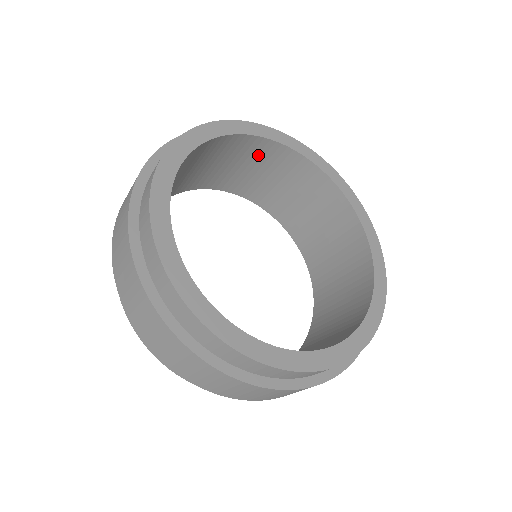
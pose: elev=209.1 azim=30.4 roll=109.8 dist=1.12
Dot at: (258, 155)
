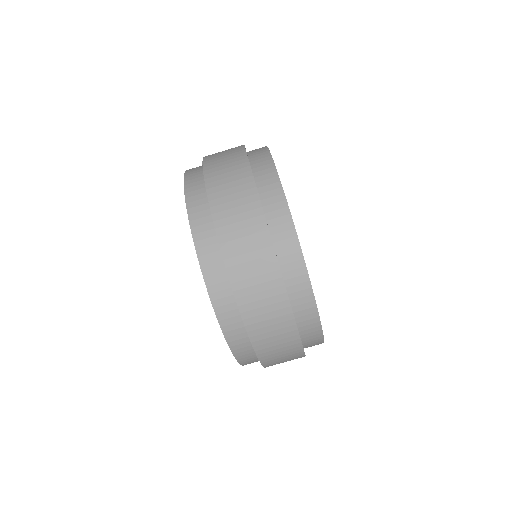
Dot at: occluded
